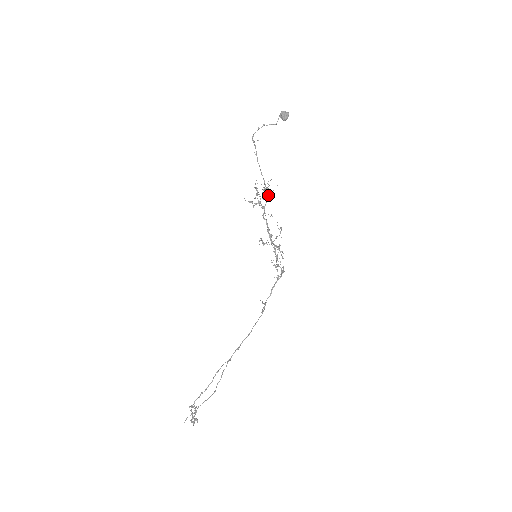
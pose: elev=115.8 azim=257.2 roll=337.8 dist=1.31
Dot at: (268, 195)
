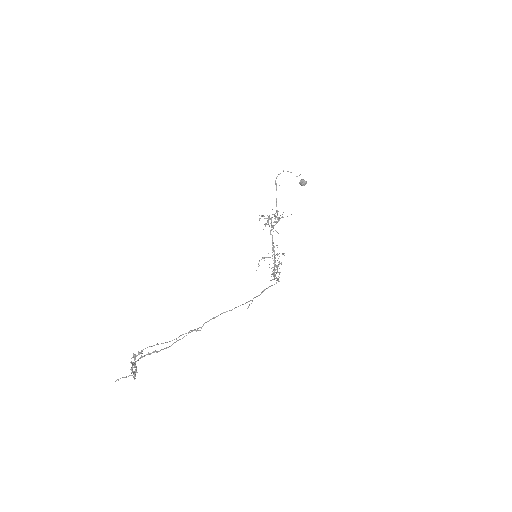
Dot at: (279, 220)
